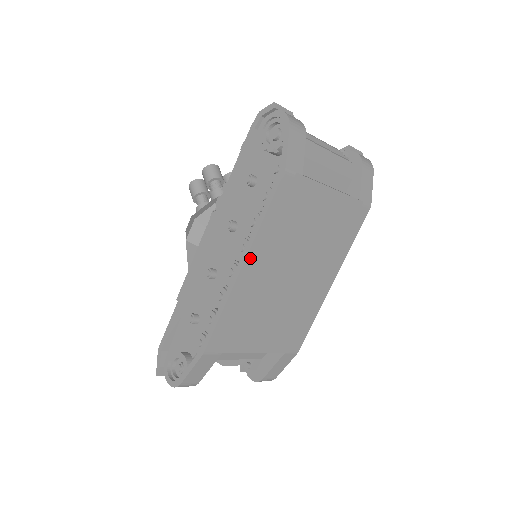
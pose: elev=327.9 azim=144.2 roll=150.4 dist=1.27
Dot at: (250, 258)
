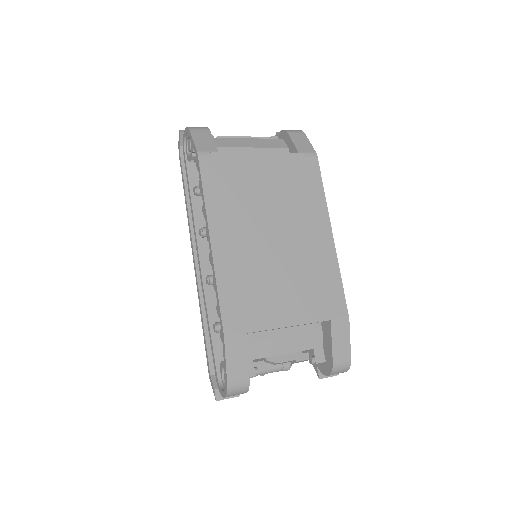
Dot at: (214, 233)
